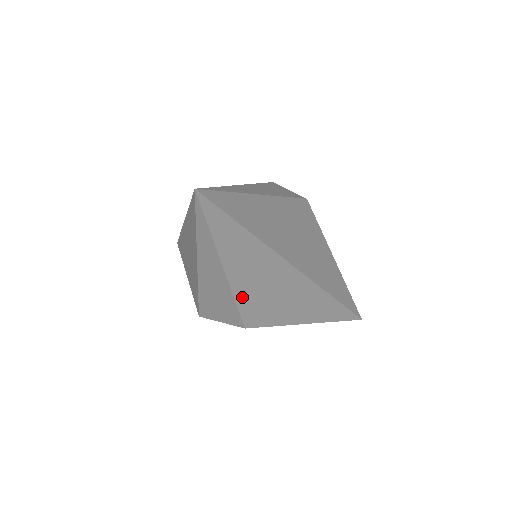
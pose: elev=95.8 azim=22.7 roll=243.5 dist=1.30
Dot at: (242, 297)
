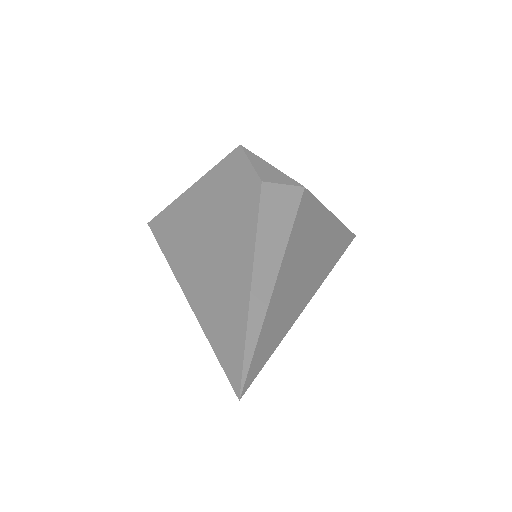
Dot at: occluded
